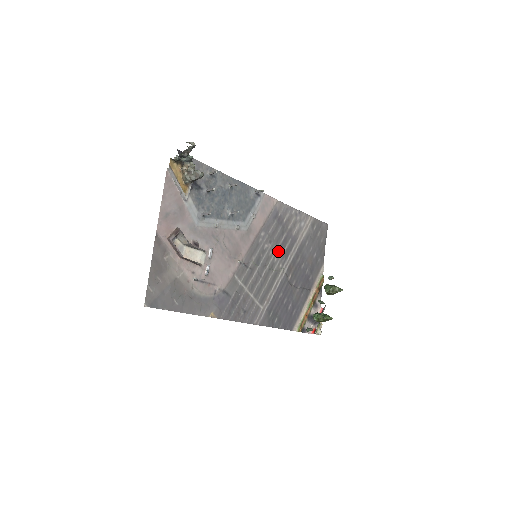
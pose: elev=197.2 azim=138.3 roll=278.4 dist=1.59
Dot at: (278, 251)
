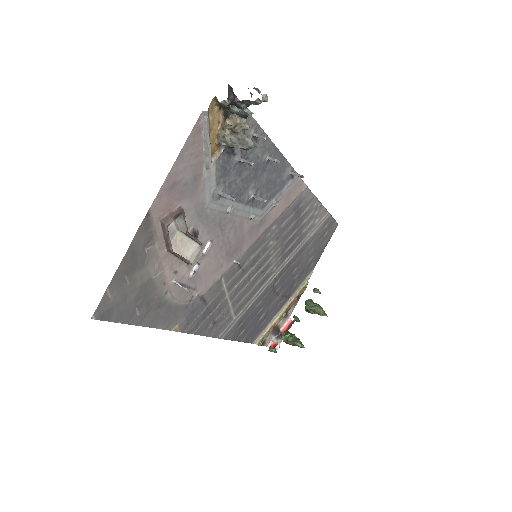
Dot at: (280, 251)
